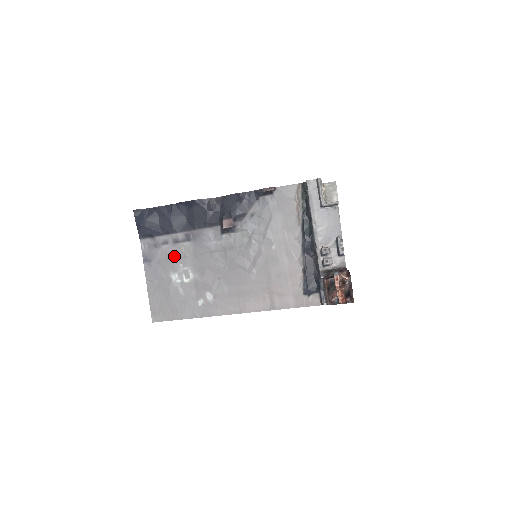
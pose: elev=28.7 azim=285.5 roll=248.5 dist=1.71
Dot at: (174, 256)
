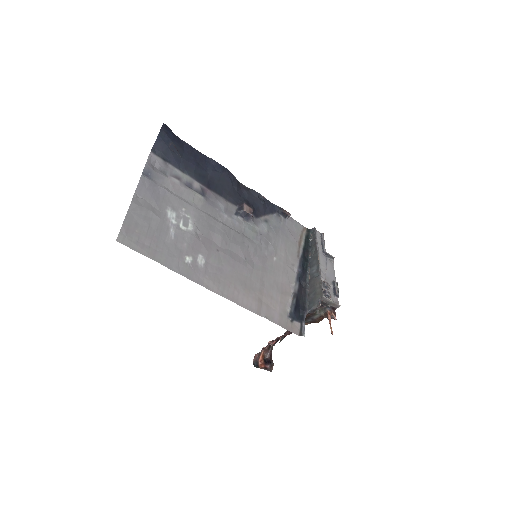
Dot at: (180, 196)
